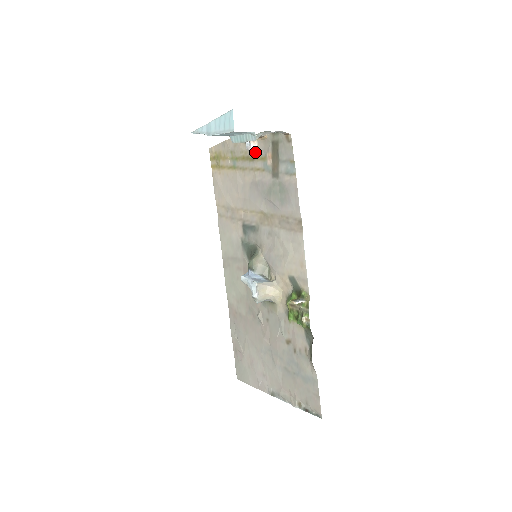
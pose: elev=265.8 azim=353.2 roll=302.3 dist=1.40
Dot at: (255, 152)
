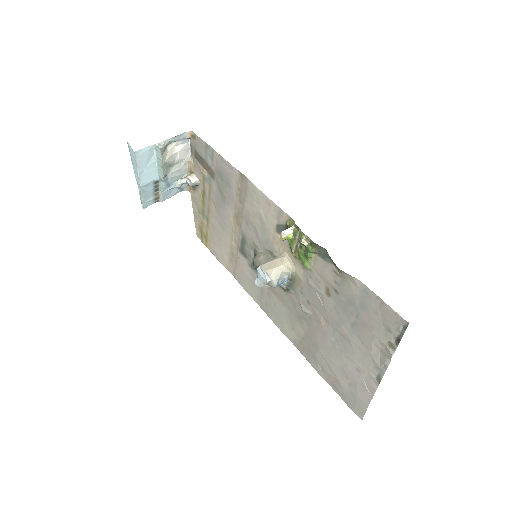
Dot at: (200, 184)
